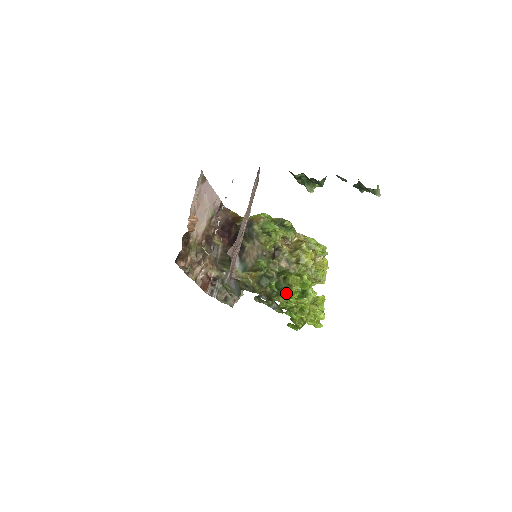
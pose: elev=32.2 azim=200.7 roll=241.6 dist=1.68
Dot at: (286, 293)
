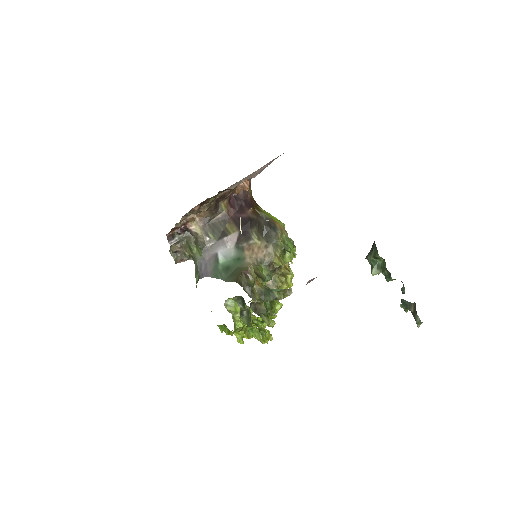
Dot at: occluded
